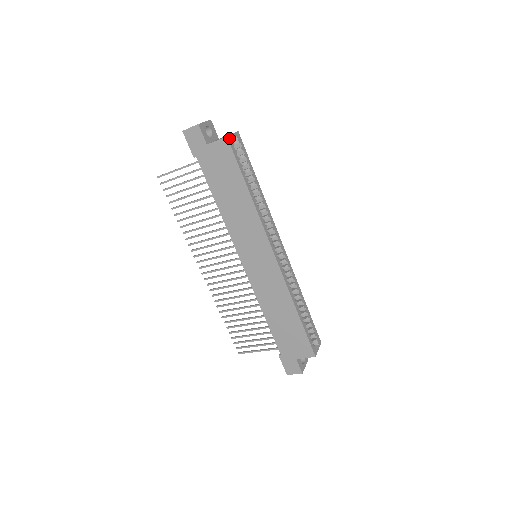
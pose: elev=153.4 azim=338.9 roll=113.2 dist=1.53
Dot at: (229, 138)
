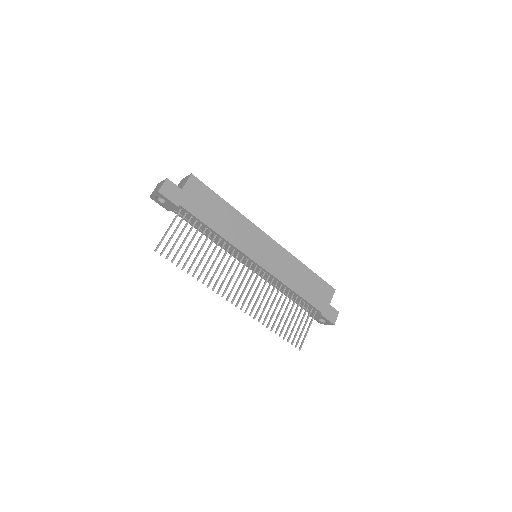
Dot at: (192, 176)
